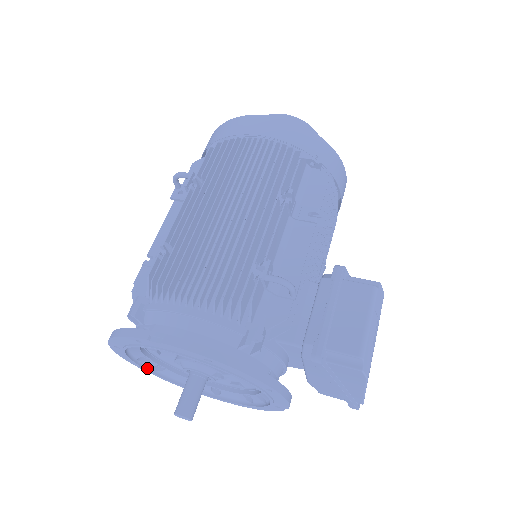
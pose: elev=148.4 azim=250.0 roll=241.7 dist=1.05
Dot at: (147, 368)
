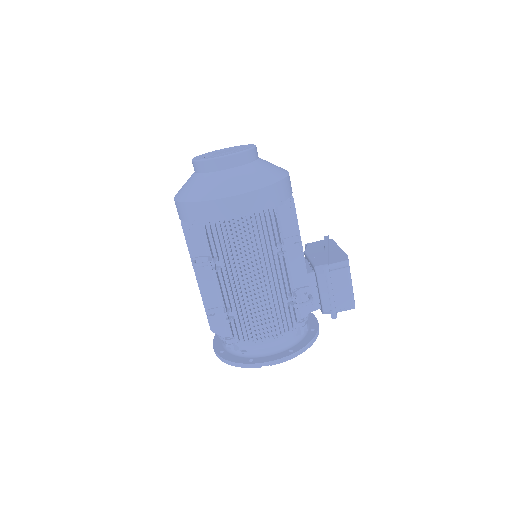
Dot at: occluded
